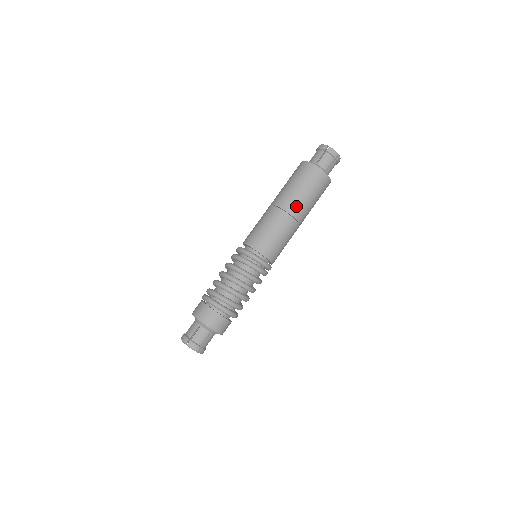
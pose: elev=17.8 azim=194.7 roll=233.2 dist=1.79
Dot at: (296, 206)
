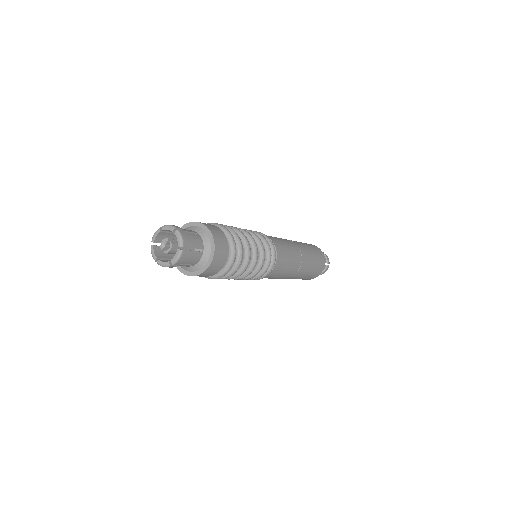
Dot at: (306, 253)
